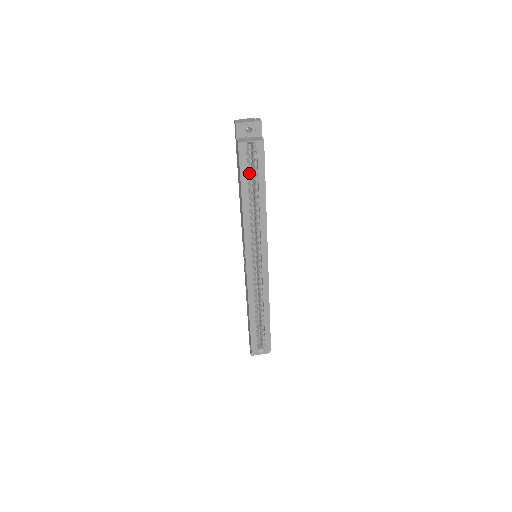
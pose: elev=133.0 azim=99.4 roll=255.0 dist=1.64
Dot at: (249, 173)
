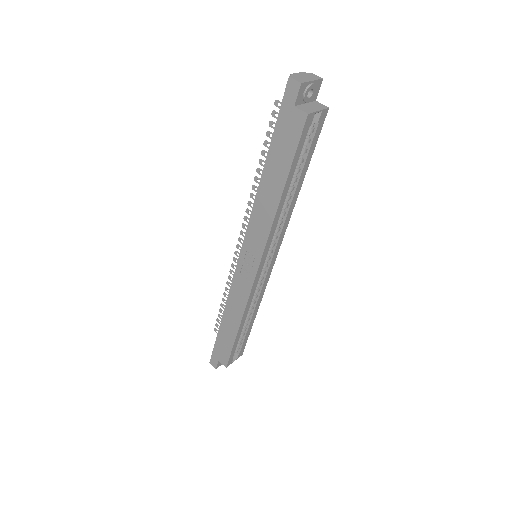
Dot at: (299, 155)
